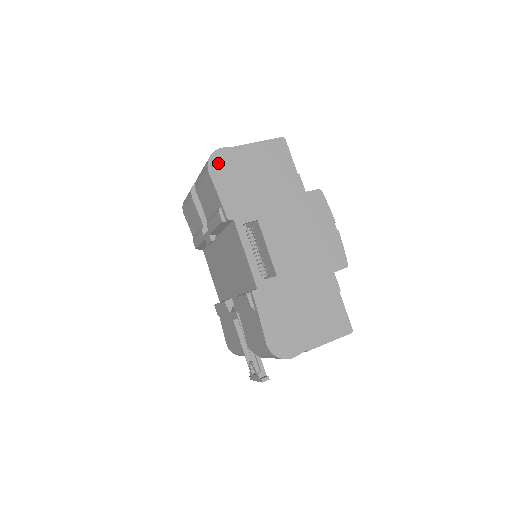
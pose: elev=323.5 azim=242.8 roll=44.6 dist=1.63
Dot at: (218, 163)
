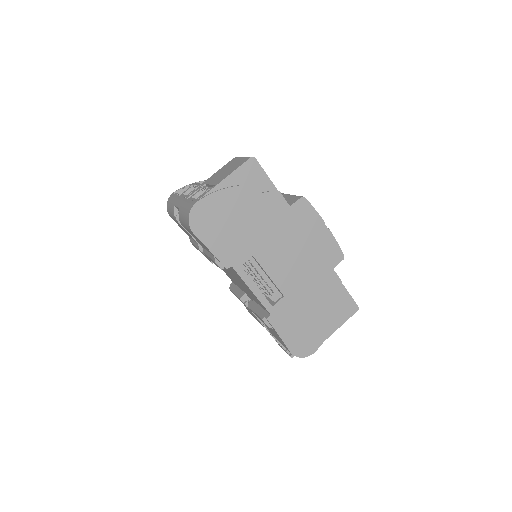
Dot at: (199, 220)
